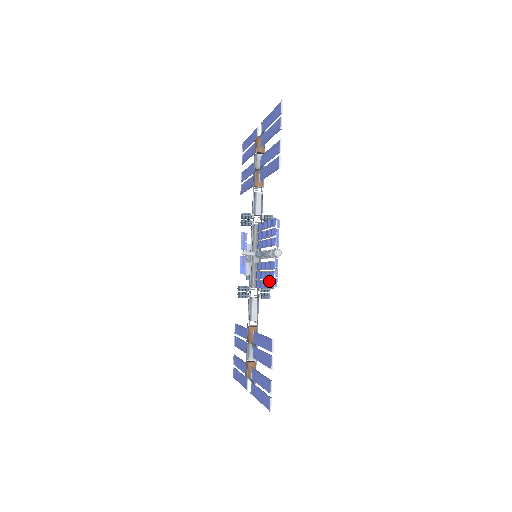
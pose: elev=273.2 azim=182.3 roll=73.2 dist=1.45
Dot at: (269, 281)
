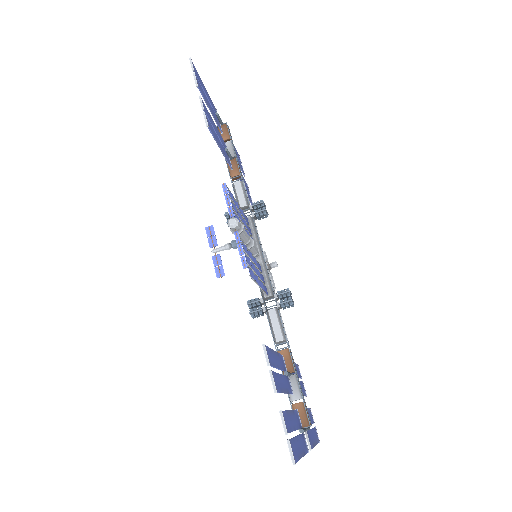
Dot at: (251, 270)
